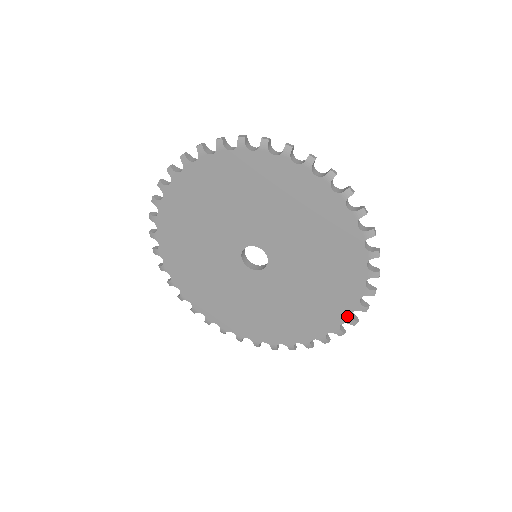
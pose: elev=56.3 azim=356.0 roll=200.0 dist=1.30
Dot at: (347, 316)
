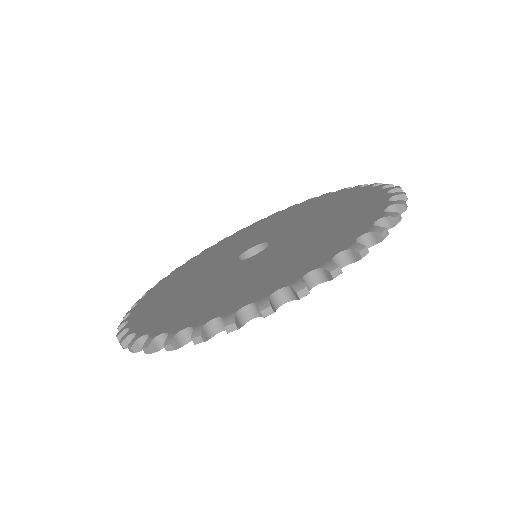
Dot at: (207, 320)
